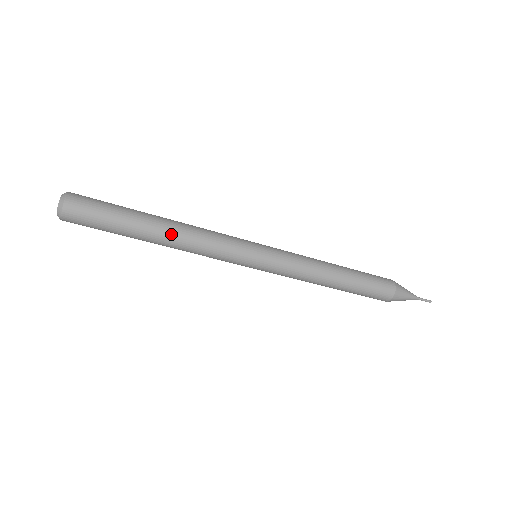
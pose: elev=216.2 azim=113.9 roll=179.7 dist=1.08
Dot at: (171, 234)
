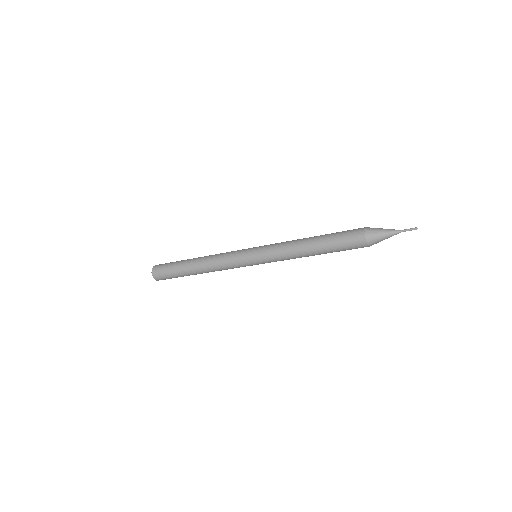
Dot at: occluded
